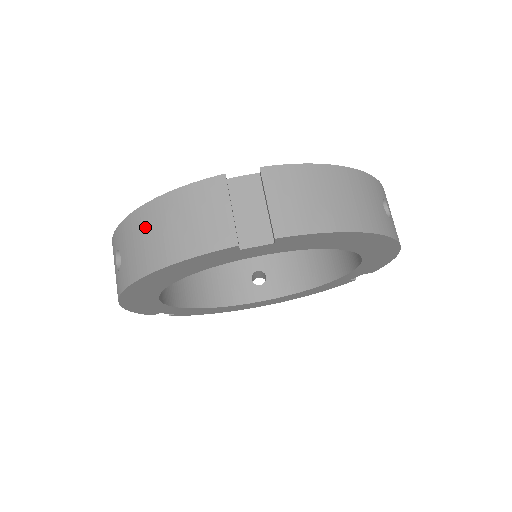
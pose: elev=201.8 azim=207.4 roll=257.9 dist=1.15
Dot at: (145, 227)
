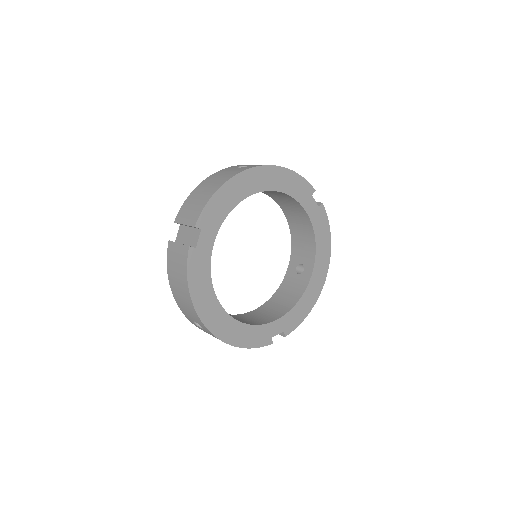
Dot at: (178, 295)
